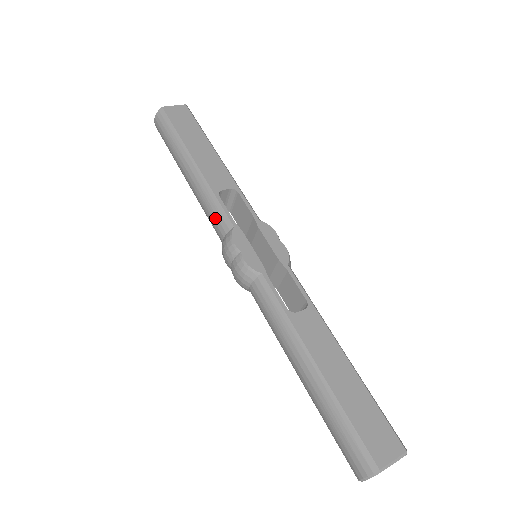
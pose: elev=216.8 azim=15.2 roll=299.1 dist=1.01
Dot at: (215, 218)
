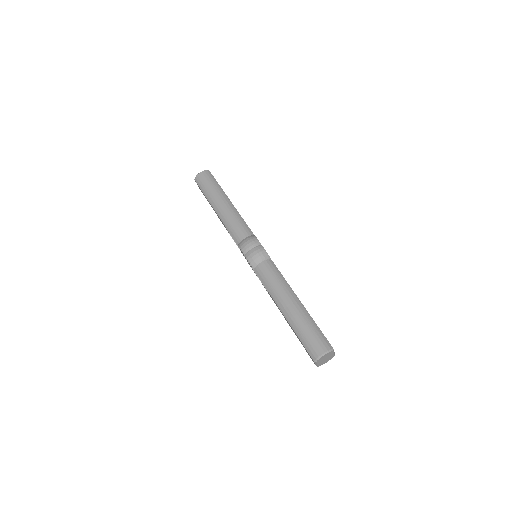
Dot at: (242, 227)
